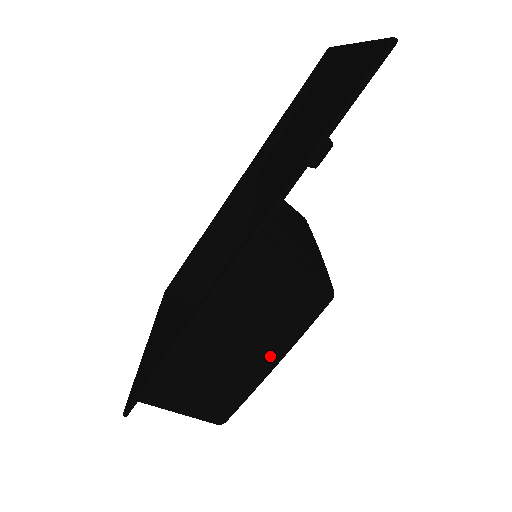
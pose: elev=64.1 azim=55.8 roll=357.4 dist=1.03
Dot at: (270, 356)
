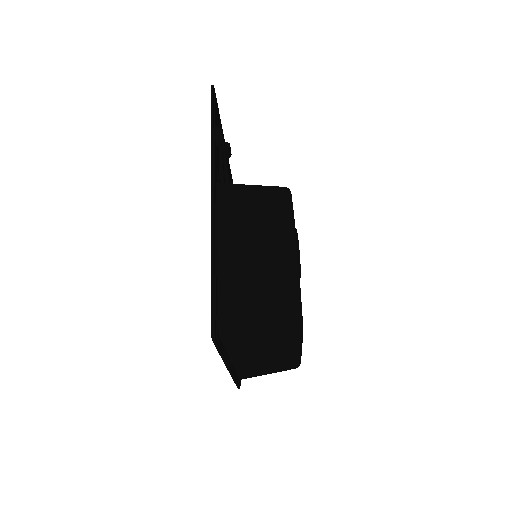
Dot at: (284, 241)
